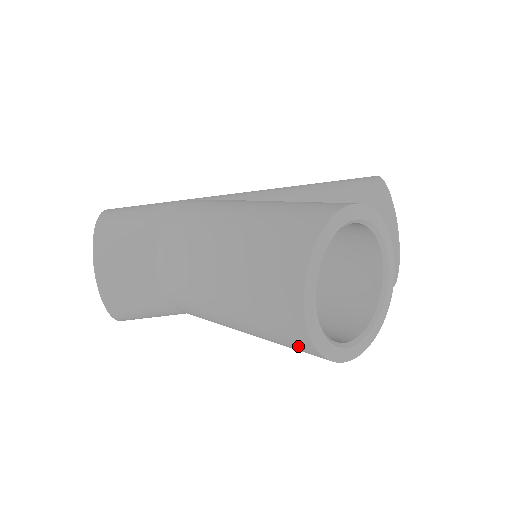
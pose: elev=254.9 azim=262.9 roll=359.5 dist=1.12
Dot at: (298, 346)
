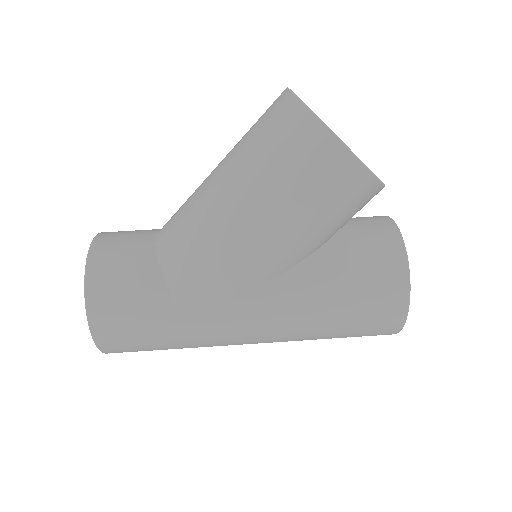
Dot at: (286, 124)
